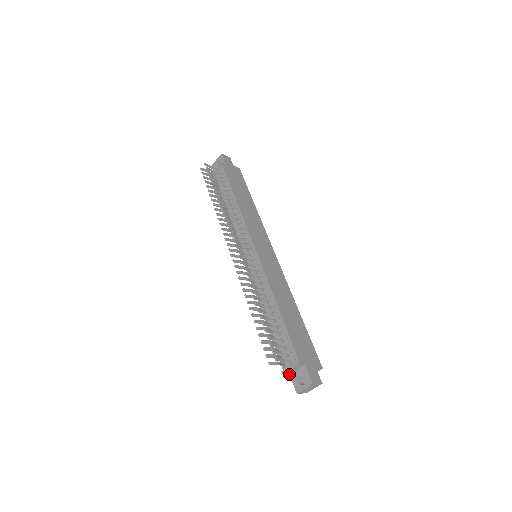
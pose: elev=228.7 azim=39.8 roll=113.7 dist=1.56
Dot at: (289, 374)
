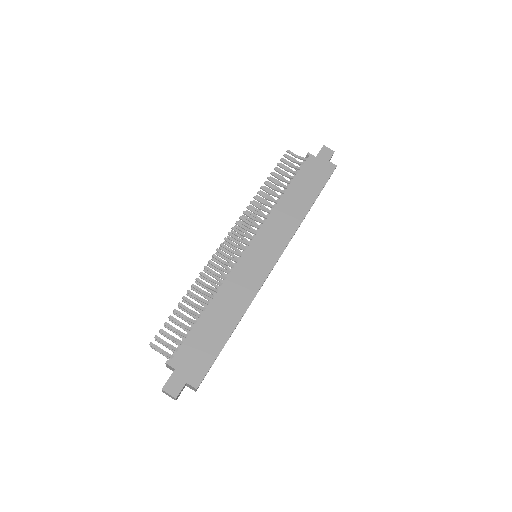
Dot at: occluded
